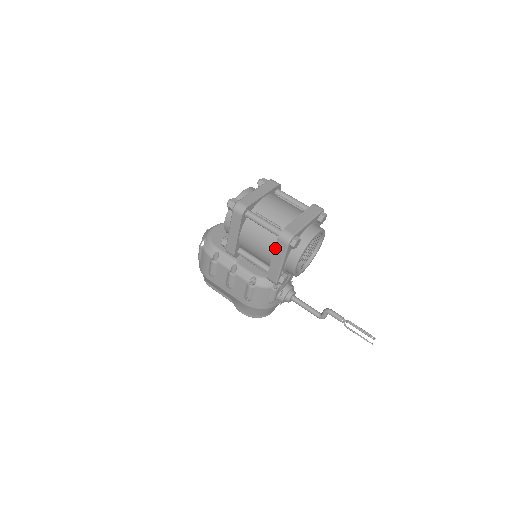
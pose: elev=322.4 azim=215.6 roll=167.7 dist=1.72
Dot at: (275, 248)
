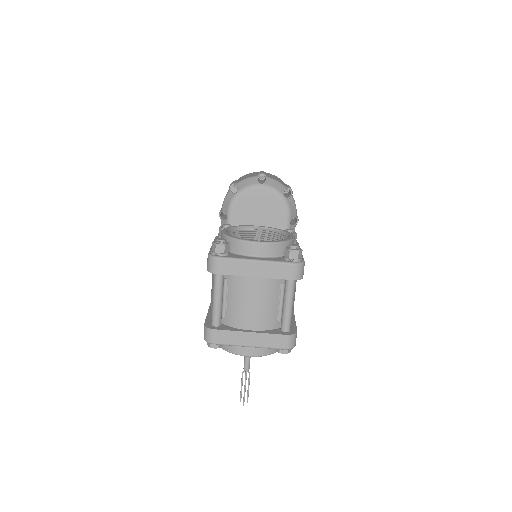
Dot at: (206, 318)
